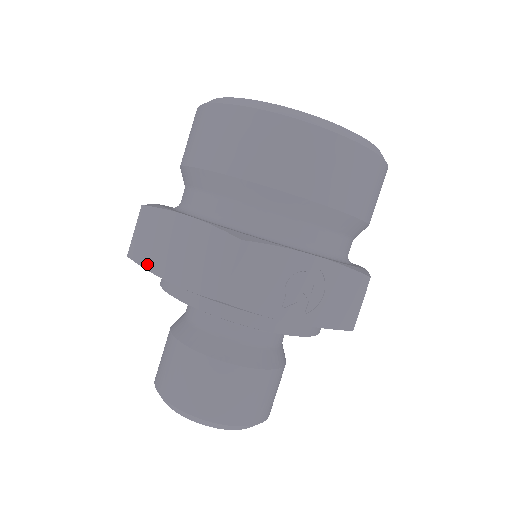
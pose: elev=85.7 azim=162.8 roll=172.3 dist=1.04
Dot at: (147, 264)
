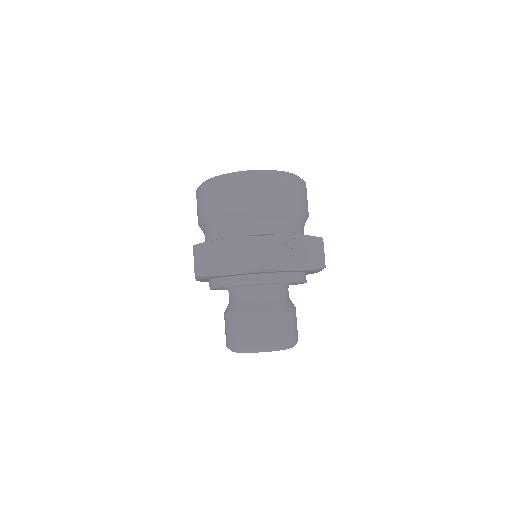
Dot at: (211, 273)
